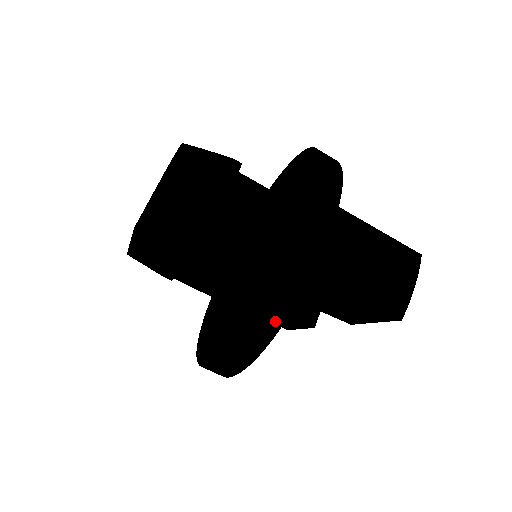
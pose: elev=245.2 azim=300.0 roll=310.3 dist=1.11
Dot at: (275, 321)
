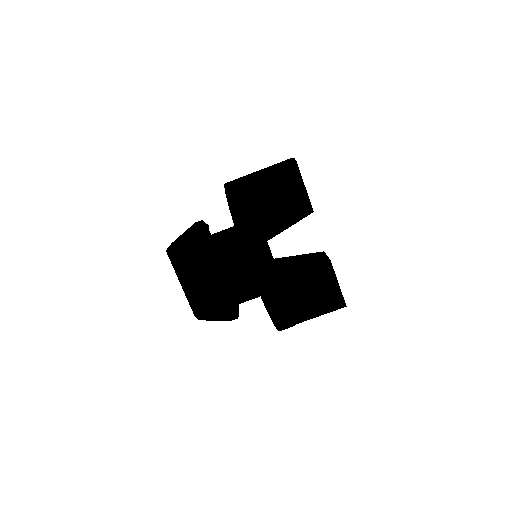
Dot at: (240, 201)
